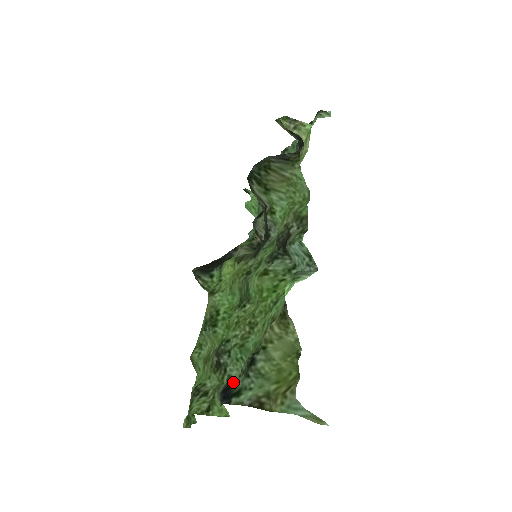
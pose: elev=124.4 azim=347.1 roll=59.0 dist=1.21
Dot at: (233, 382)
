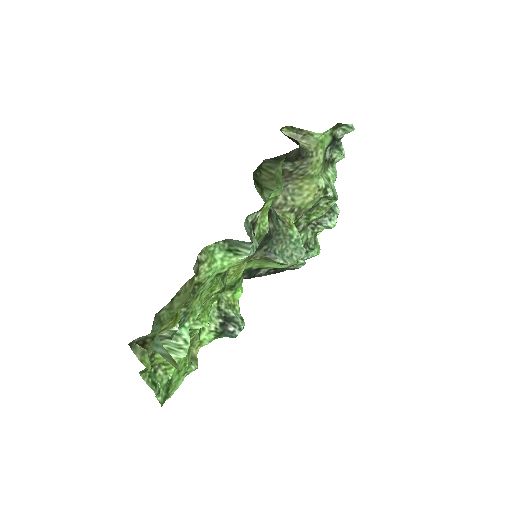
Dot at: occluded
